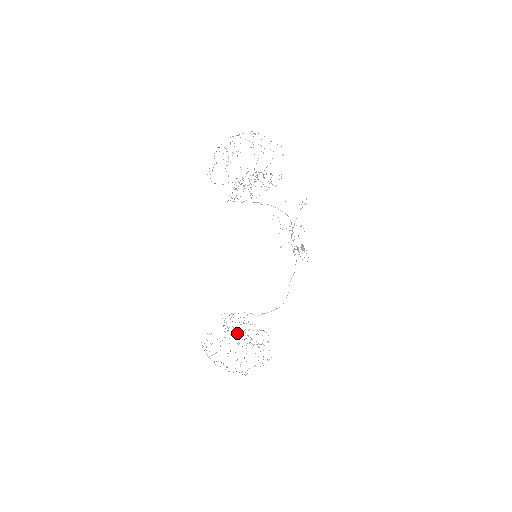
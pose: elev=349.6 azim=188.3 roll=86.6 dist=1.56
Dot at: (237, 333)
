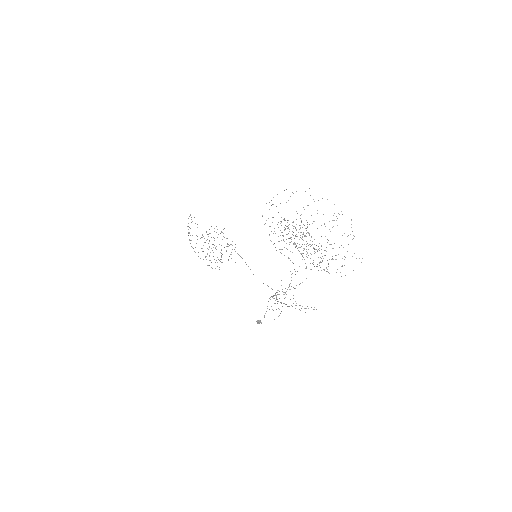
Dot at: occluded
